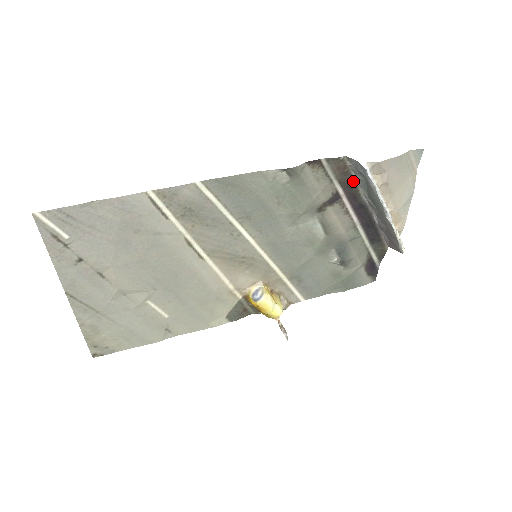
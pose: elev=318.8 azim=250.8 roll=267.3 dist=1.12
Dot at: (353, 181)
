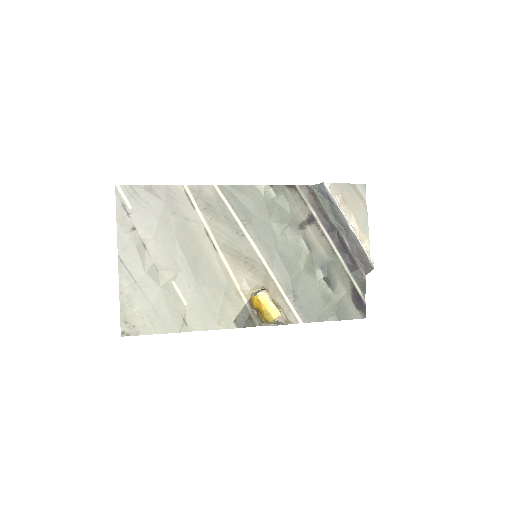
Dot at: (322, 206)
